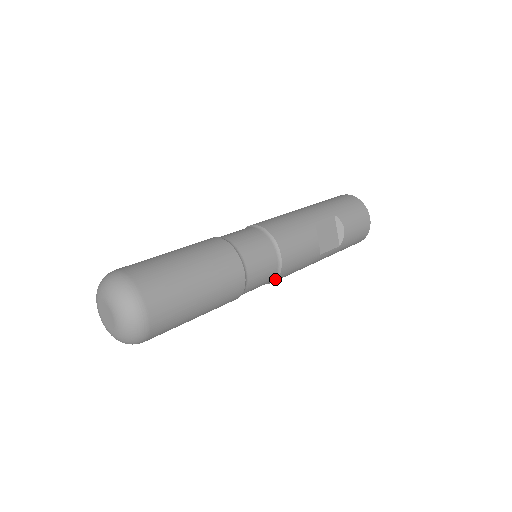
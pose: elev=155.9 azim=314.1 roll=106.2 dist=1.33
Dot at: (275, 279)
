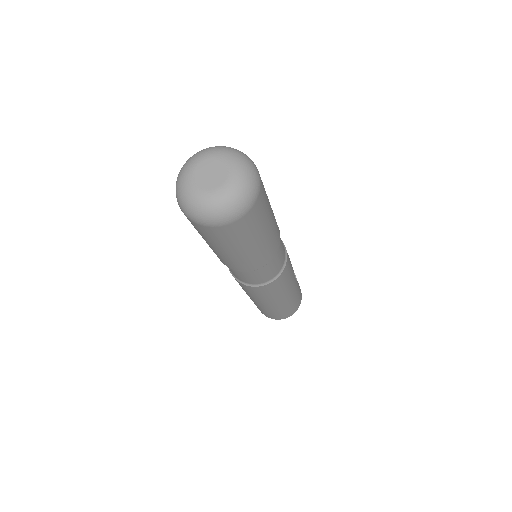
Dot at: (285, 264)
